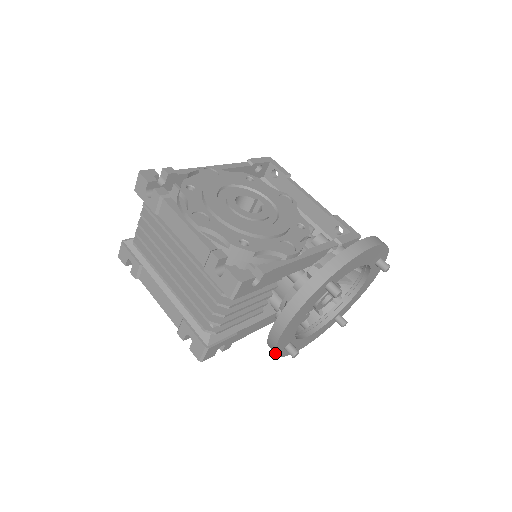
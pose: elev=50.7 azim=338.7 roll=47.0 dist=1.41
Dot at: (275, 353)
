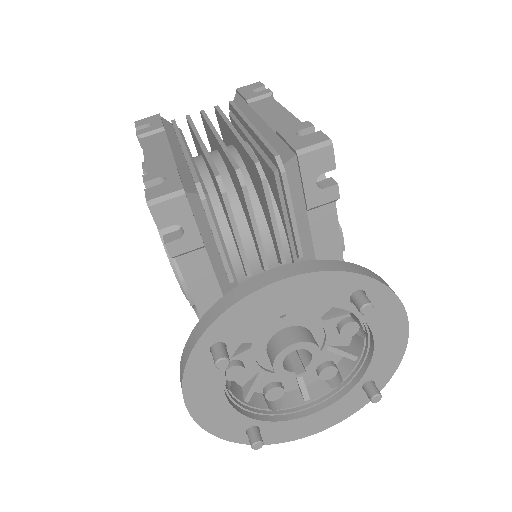
Dot at: (207, 328)
